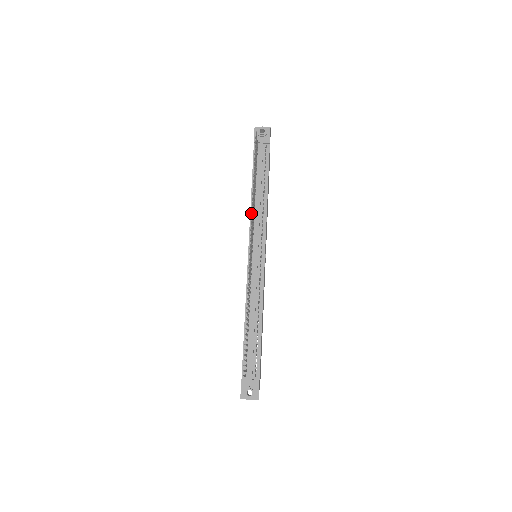
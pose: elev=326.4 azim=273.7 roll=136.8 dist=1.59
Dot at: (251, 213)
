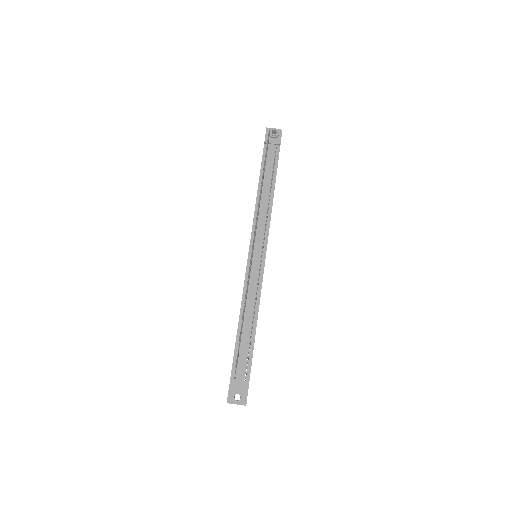
Dot at: (255, 212)
